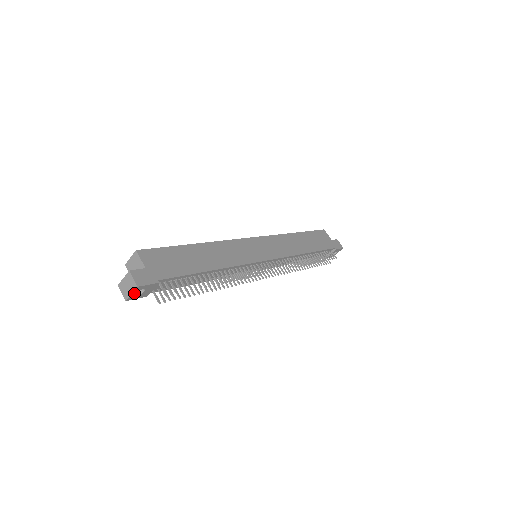
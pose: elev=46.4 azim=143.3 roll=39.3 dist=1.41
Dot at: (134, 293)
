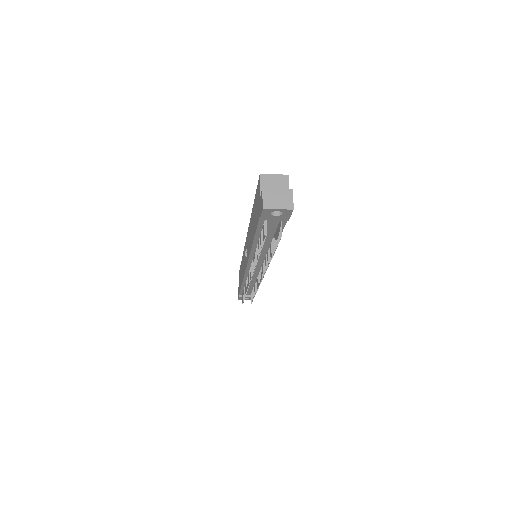
Dot at: (278, 210)
